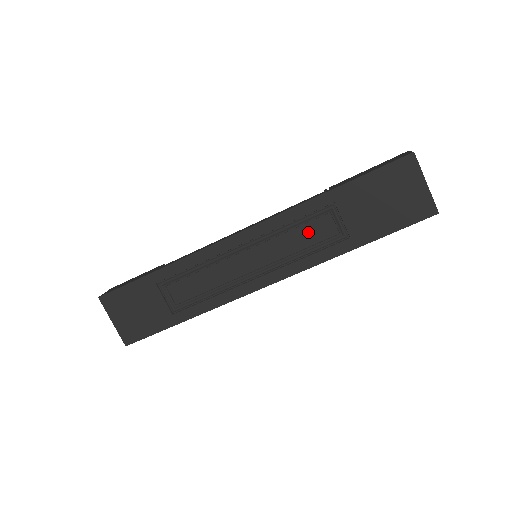
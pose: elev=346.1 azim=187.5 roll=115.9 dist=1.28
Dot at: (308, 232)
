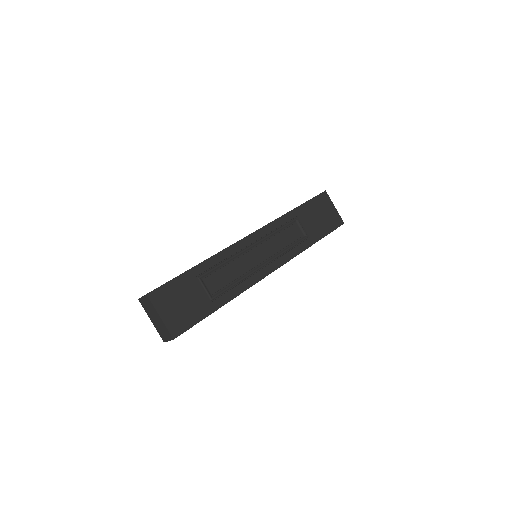
Dot at: (287, 235)
